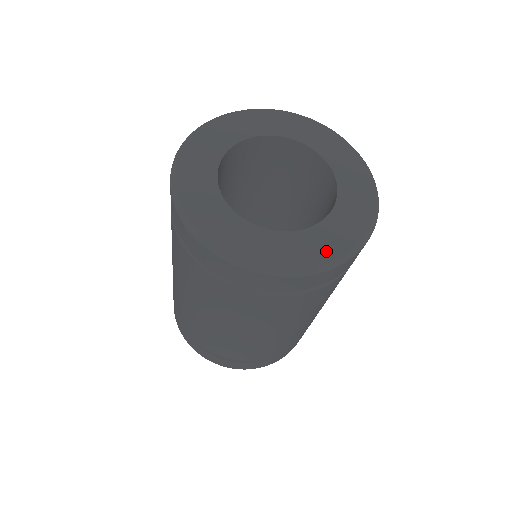
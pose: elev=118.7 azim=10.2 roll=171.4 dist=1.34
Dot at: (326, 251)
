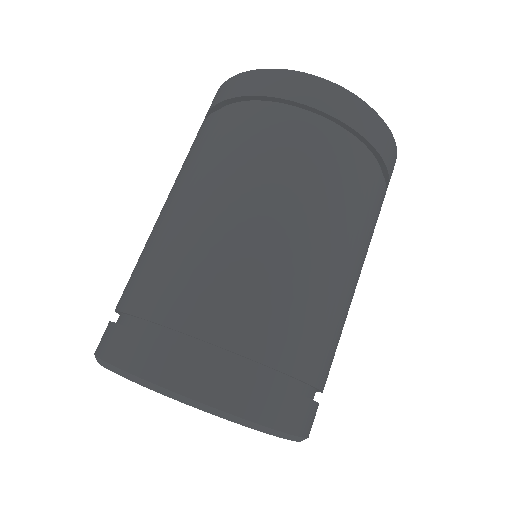
Dot at: occluded
